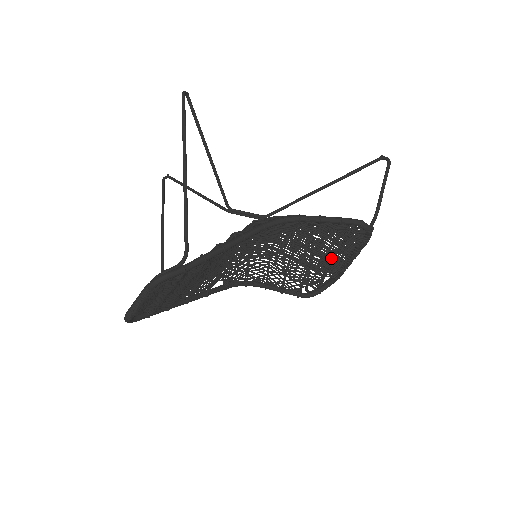
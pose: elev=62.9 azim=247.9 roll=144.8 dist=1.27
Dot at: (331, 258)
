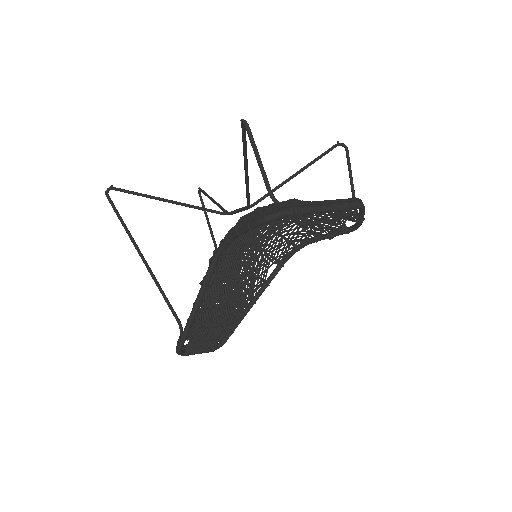
Dot at: occluded
